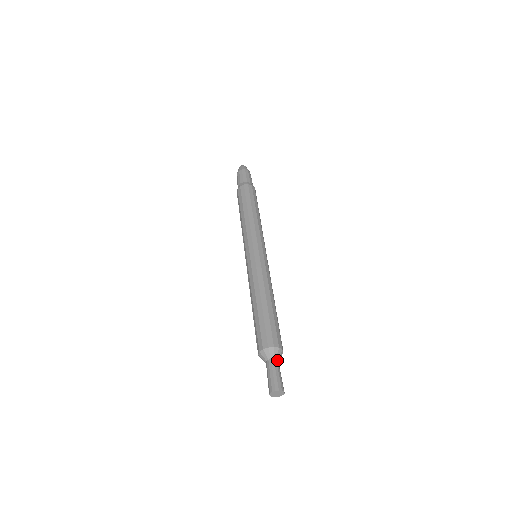
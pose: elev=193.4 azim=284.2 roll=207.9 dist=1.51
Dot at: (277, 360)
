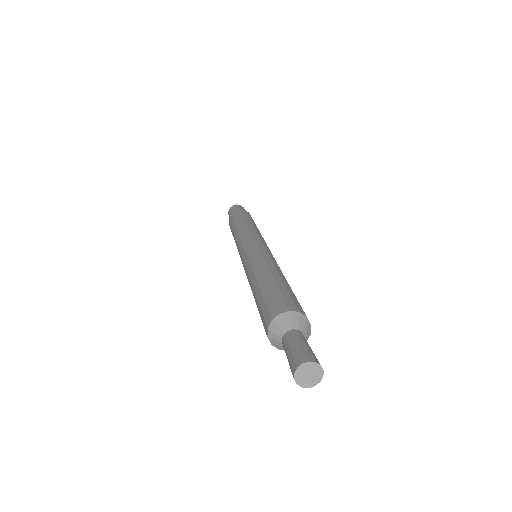
Dot at: occluded
